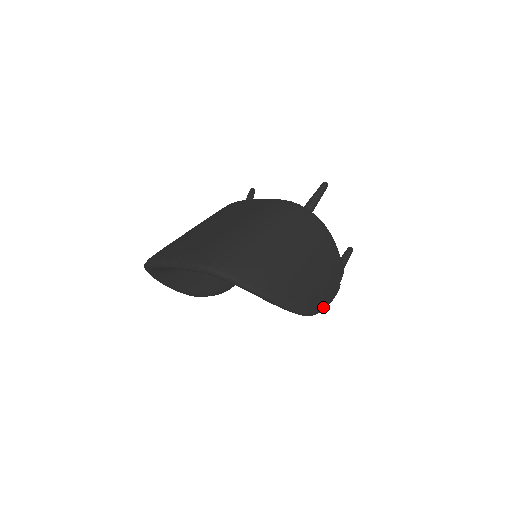
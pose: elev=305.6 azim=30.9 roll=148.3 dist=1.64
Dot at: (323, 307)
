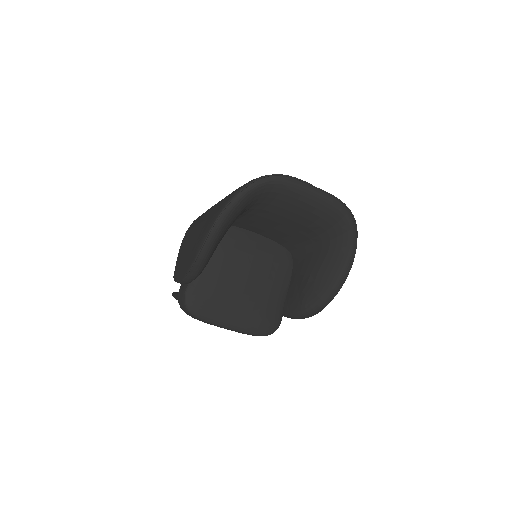
Dot at: (309, 315)
